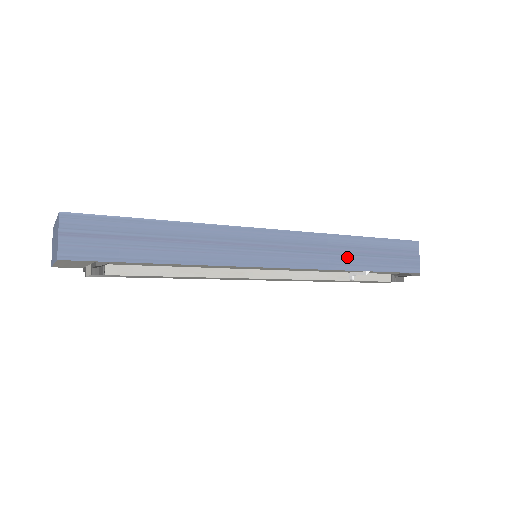
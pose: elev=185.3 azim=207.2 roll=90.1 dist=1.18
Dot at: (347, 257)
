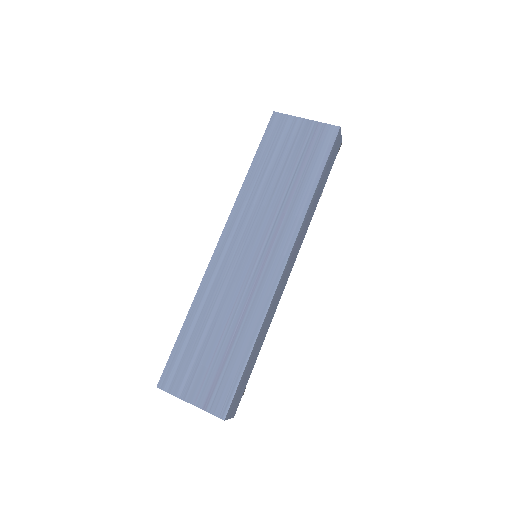
Dot at: (313, 208)
